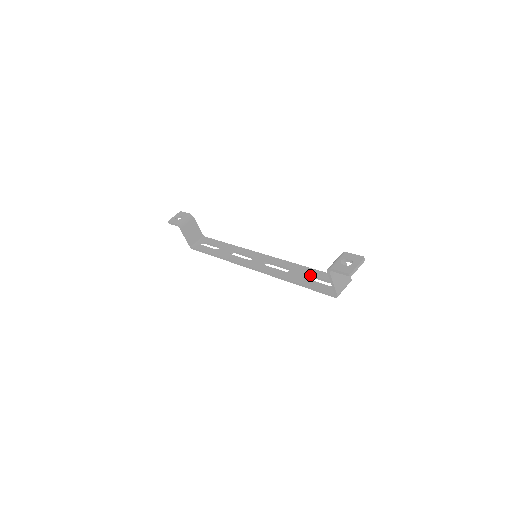
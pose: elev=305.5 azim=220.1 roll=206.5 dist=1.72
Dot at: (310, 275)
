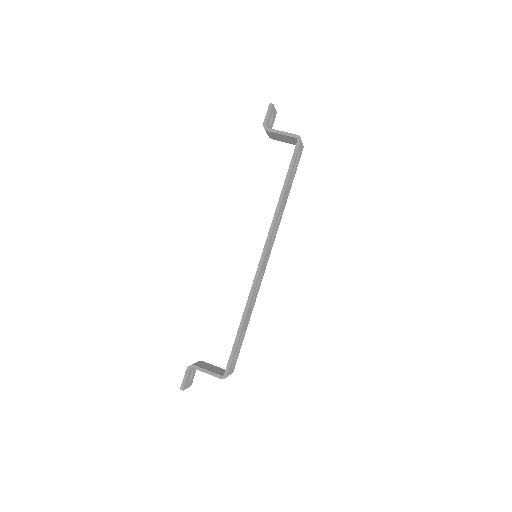
Dot at: occluded
